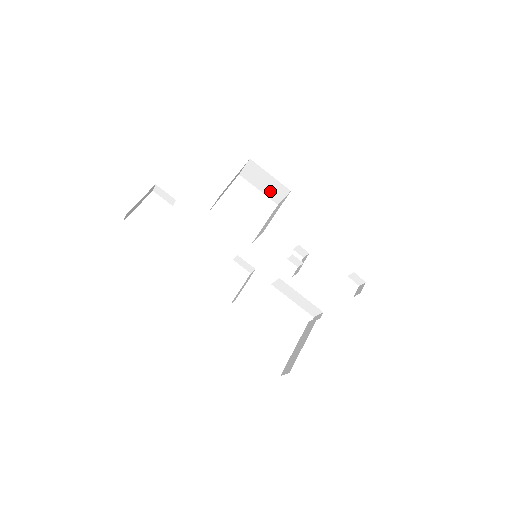
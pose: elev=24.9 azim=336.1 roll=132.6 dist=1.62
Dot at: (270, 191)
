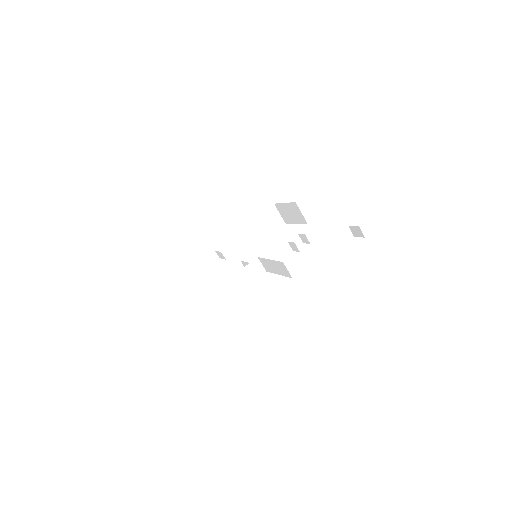
Dot at: (297, 217)
